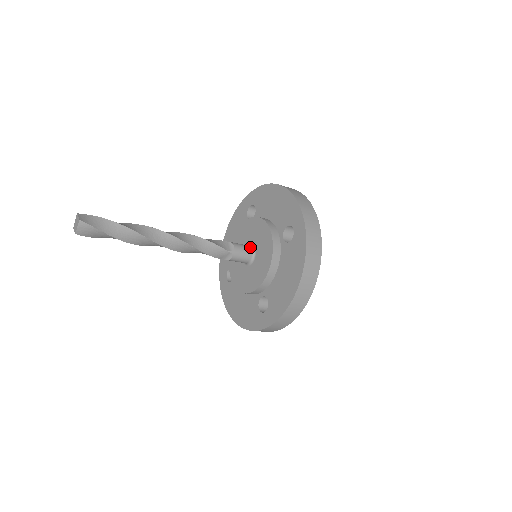
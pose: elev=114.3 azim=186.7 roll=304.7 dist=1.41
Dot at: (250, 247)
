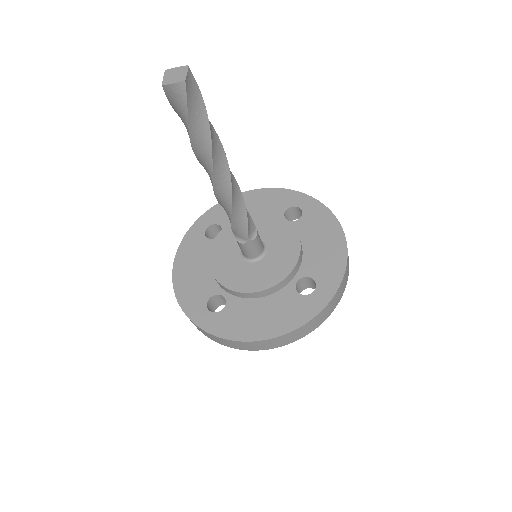
Dot at: (263, 248)
